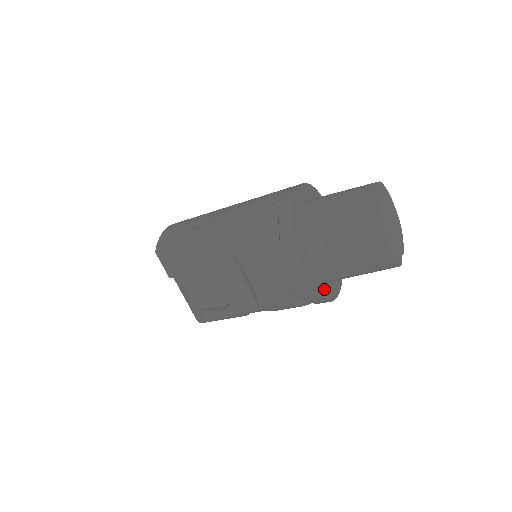
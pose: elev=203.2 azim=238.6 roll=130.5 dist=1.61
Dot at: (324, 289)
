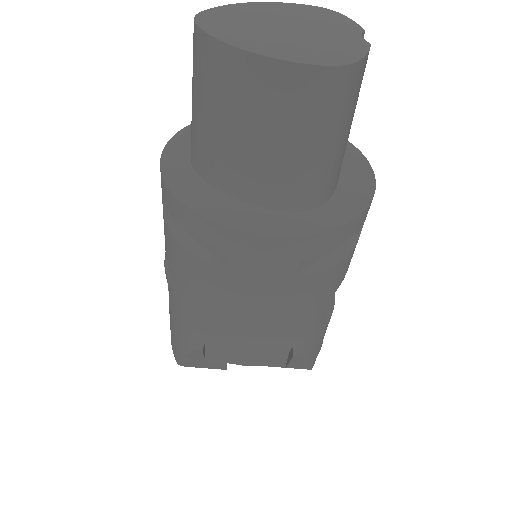
Dot at: (335, 209)
